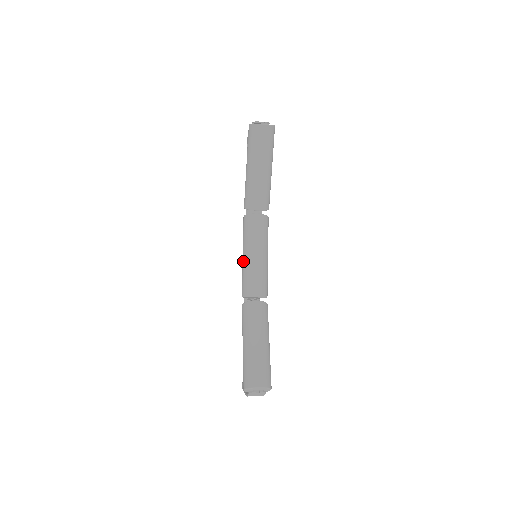
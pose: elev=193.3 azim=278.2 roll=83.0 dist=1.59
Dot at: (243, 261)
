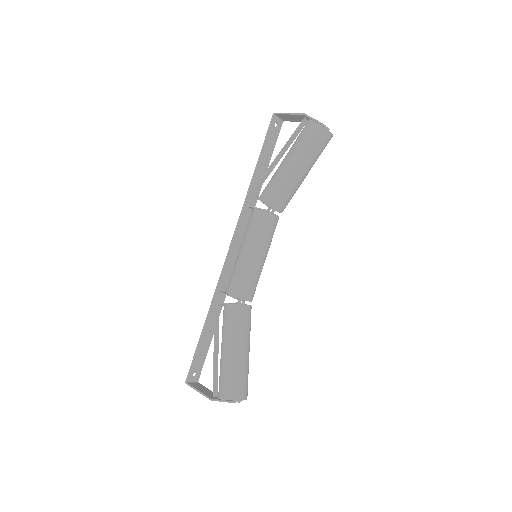
Dot at: (245, 258)
